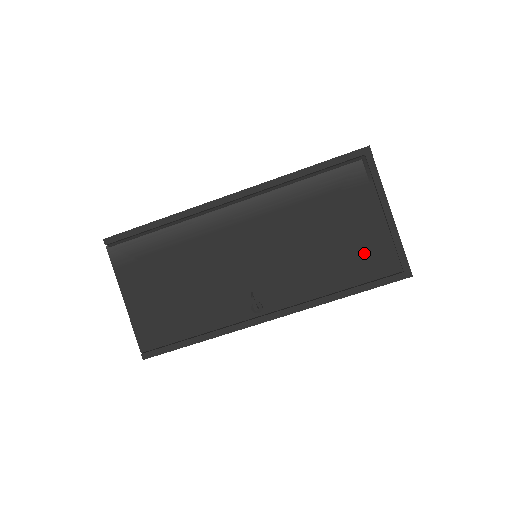
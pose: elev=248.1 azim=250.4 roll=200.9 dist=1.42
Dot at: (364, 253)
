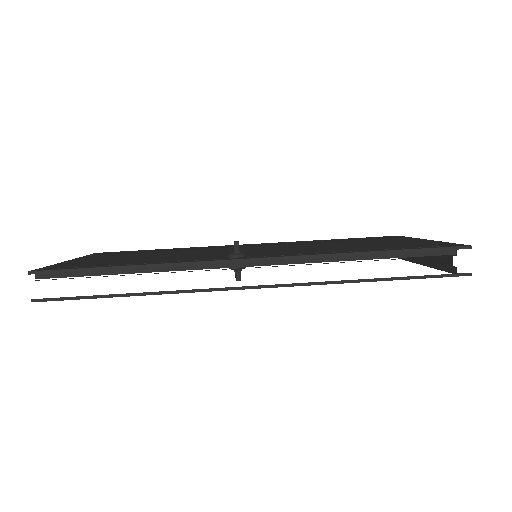
Dot at: (397, 245)
